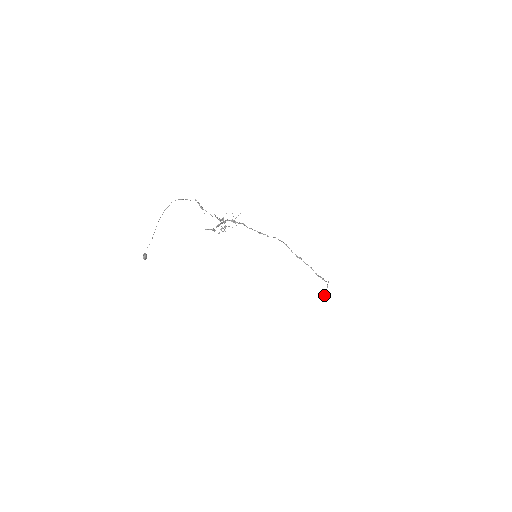
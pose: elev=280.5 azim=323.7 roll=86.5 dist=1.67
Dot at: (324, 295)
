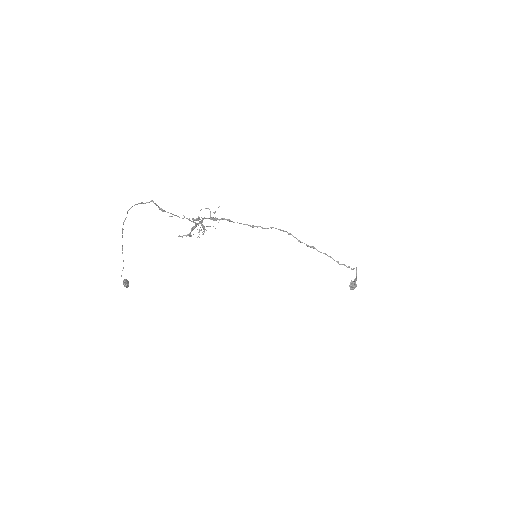
Dot at: (354, 286)
